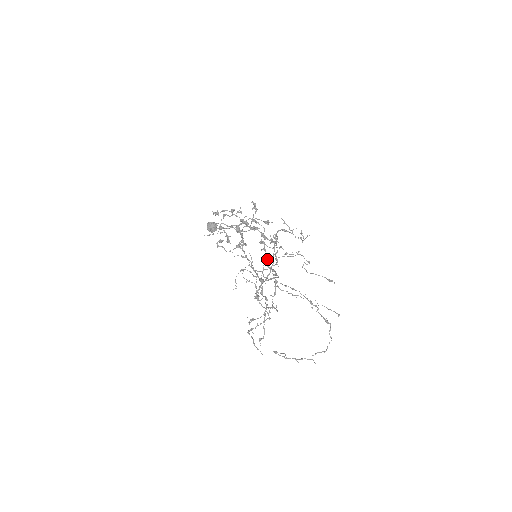
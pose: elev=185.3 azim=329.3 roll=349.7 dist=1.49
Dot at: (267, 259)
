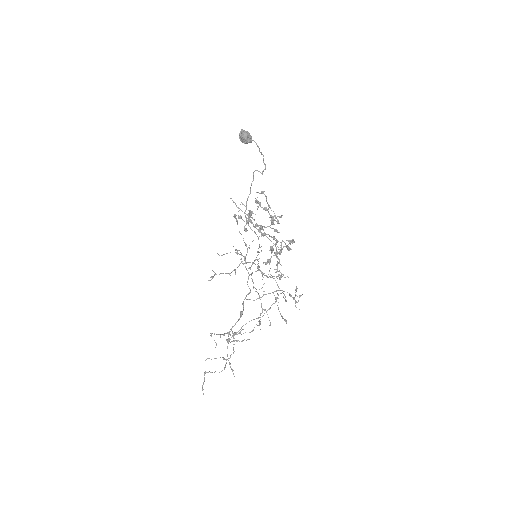
Dot at: occluded
